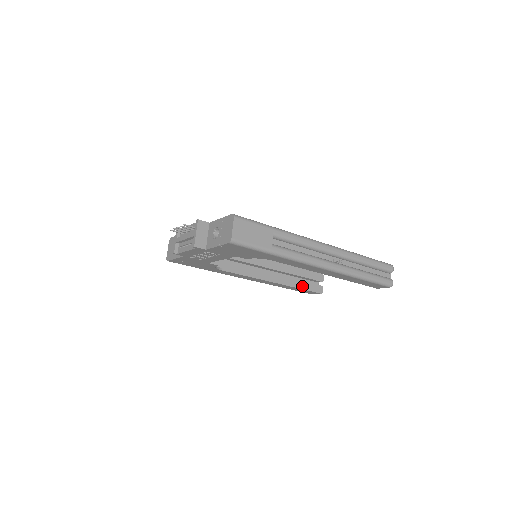
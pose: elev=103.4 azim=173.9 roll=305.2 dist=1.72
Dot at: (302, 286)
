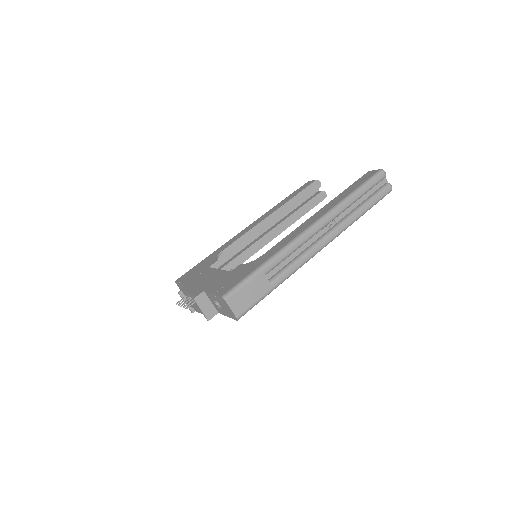
Dot at: (306, 210)
